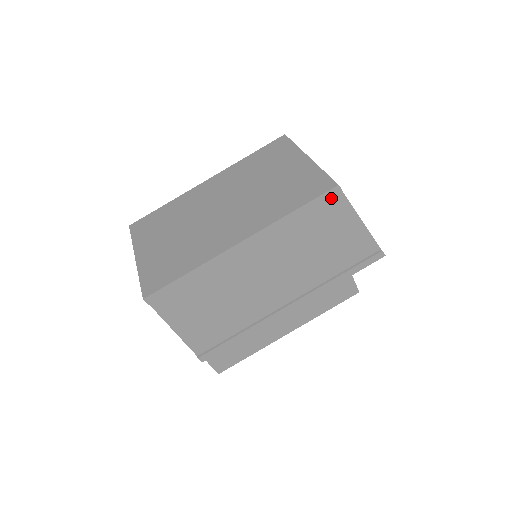
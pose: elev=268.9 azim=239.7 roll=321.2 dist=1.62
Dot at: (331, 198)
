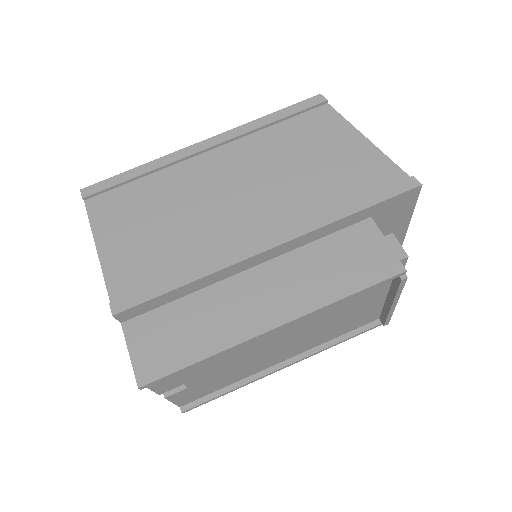
Dot at: (313, 106)
